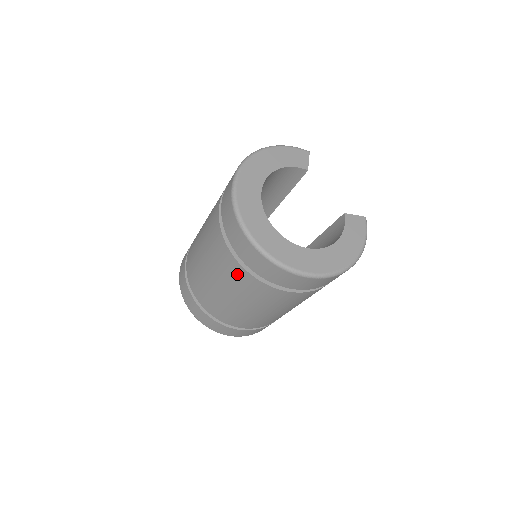
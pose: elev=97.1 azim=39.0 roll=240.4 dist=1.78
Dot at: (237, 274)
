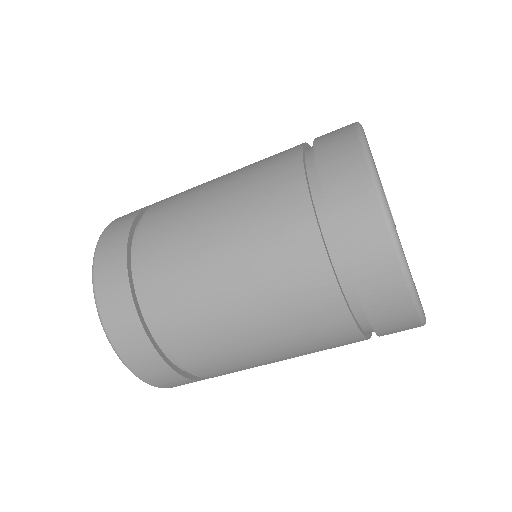
Dot at: (281, 186)
